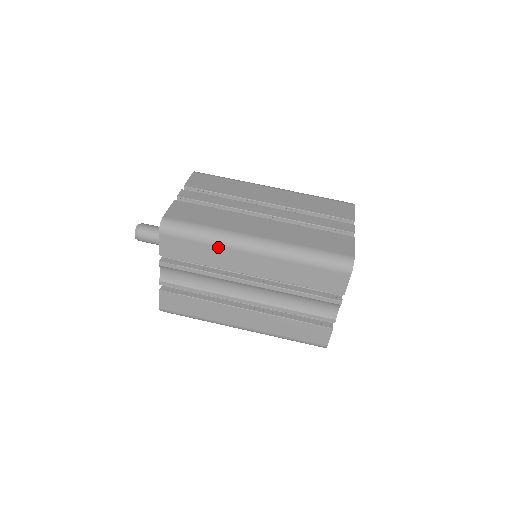
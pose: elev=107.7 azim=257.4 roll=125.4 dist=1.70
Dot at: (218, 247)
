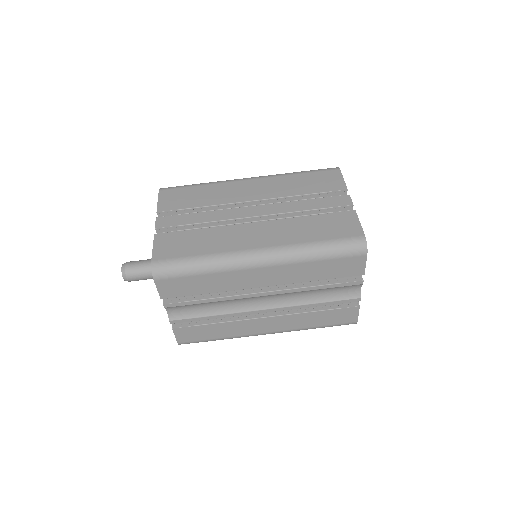
Dot at: (221, 273)
